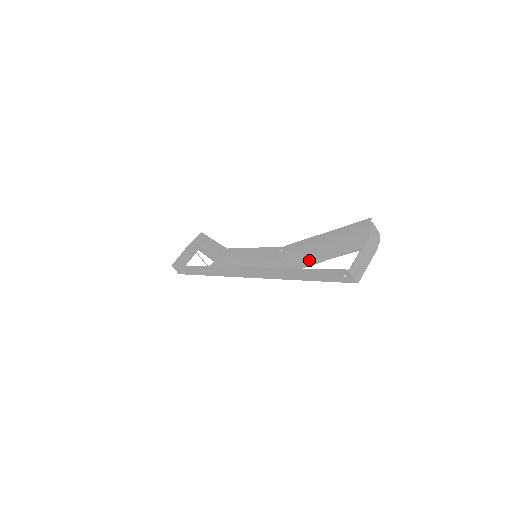
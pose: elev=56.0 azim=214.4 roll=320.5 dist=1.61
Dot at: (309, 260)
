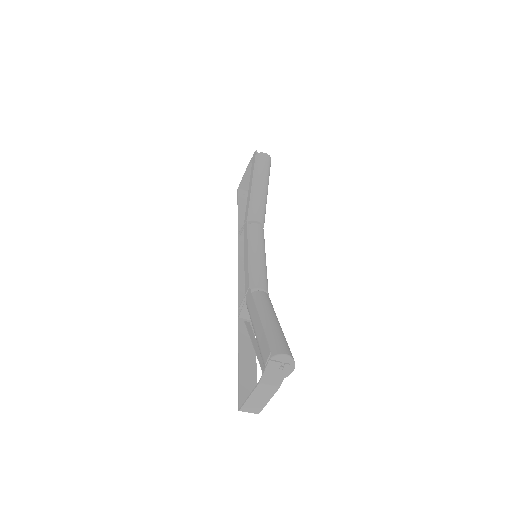
Dot at: occluded
